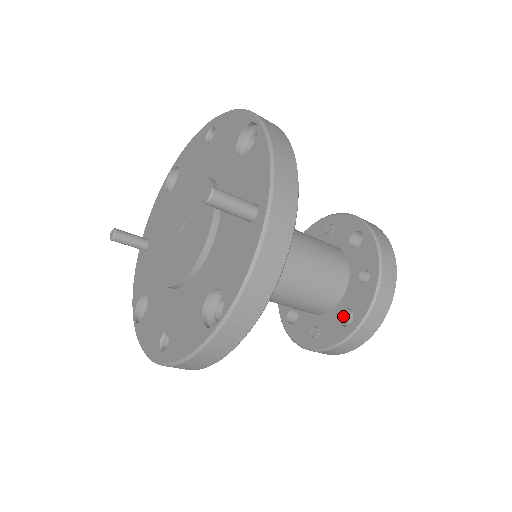
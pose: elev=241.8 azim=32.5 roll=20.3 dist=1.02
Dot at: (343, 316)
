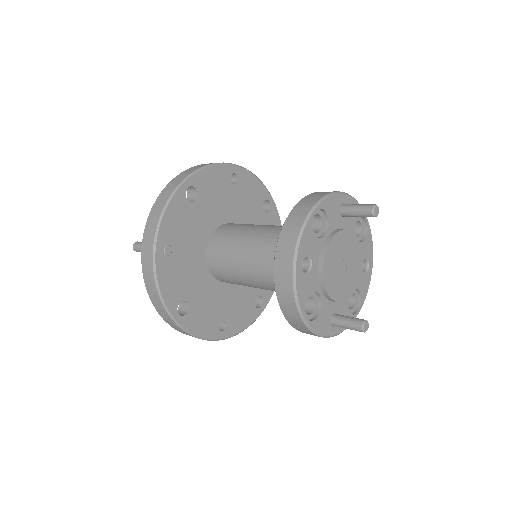
Dot at: occluded
